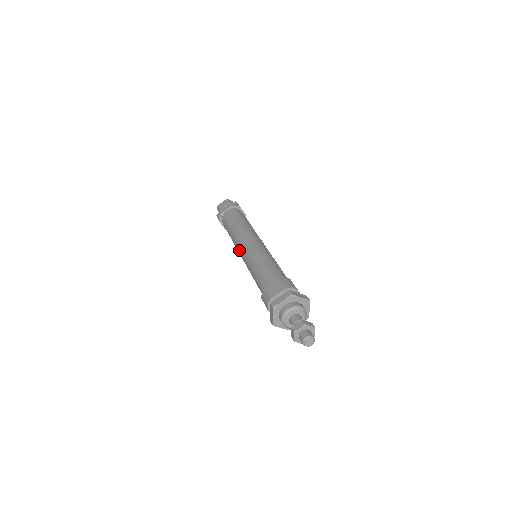
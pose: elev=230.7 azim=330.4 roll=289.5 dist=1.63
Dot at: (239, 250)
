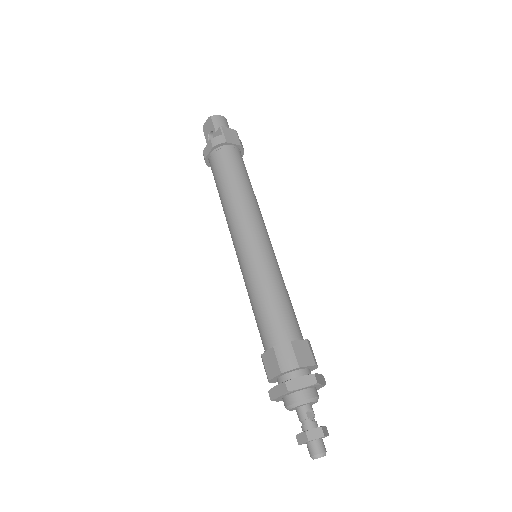
Dot at: occluded
